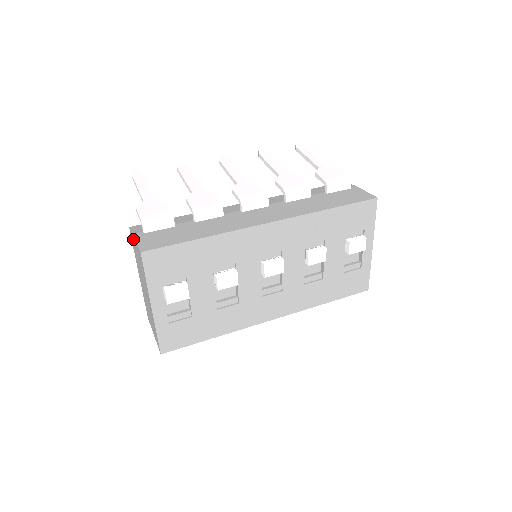
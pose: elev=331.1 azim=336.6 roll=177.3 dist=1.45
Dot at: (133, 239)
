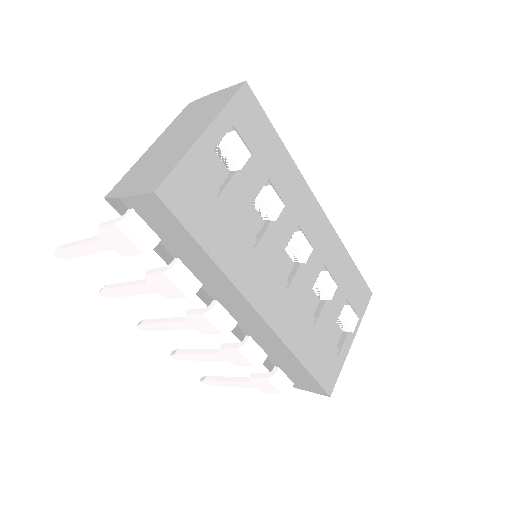
Dot at: (203, 100)
